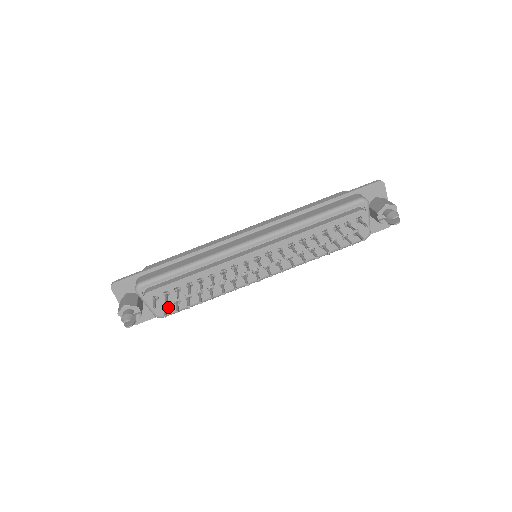
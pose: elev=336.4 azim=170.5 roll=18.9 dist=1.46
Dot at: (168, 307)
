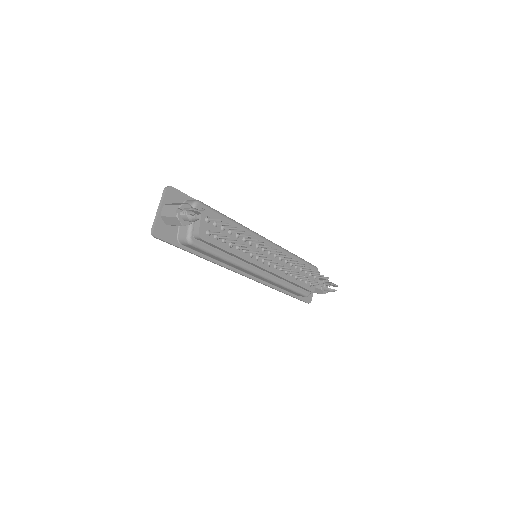
Dot at: (208, 236)
